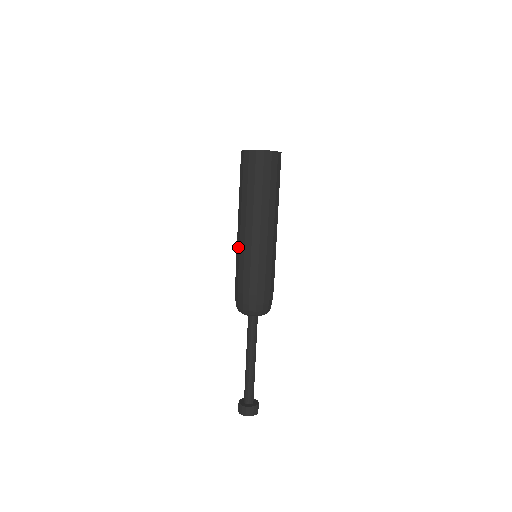
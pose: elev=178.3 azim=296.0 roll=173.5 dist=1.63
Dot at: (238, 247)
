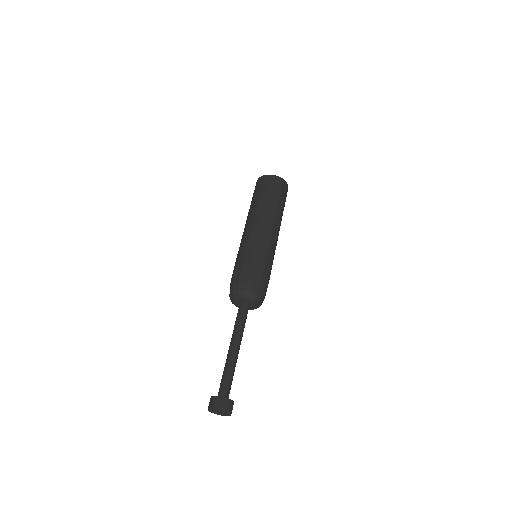
Dot at: (253, 238)
